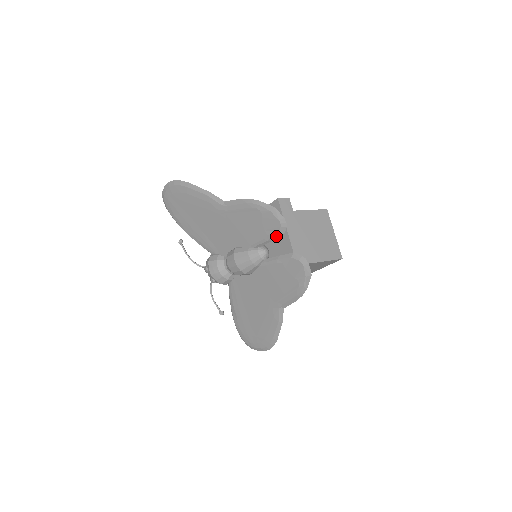
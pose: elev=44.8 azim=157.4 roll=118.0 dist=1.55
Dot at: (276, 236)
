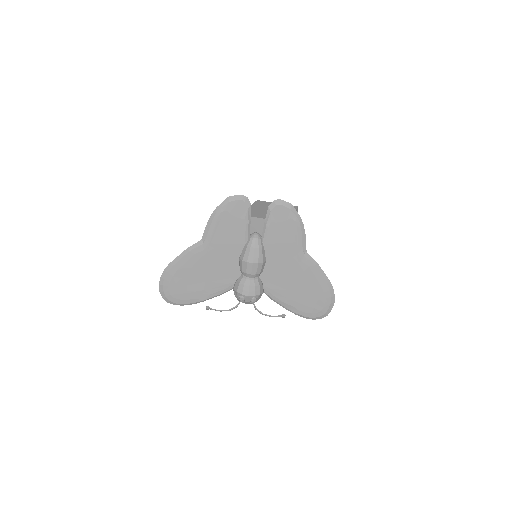
Dot at: (249, 212)
